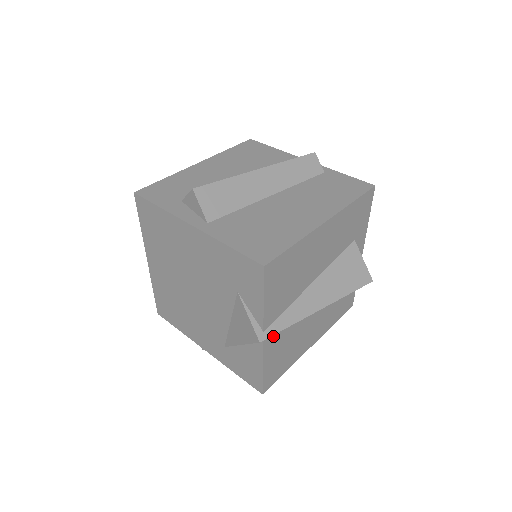
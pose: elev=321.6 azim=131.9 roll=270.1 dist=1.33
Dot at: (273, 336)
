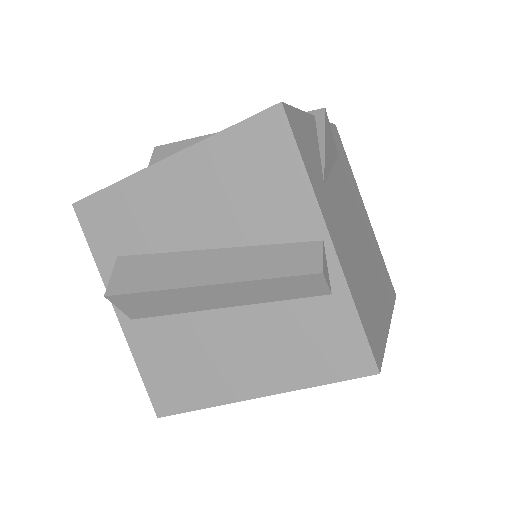
Dot at: occluded
